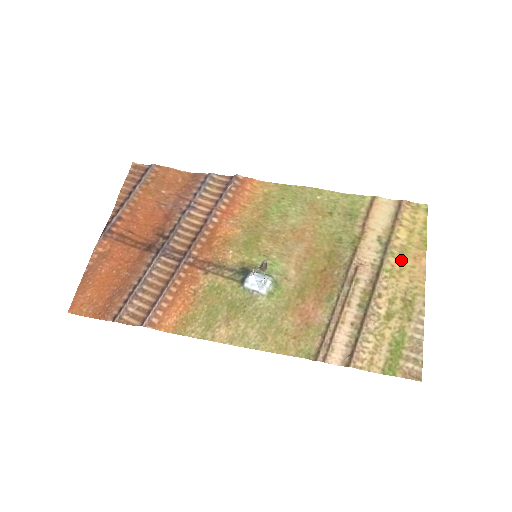
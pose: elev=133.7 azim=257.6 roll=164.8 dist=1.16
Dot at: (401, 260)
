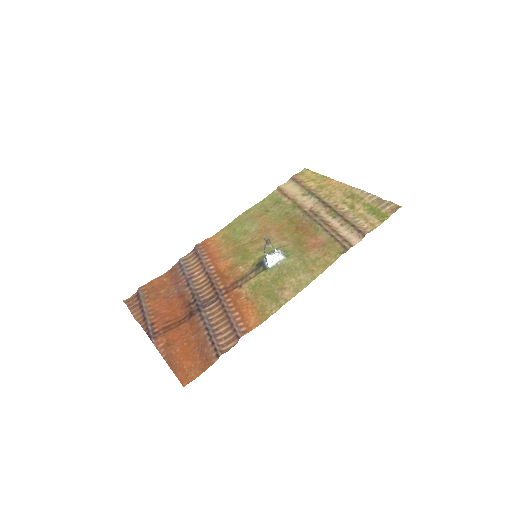
Dot at: (325, 190)
